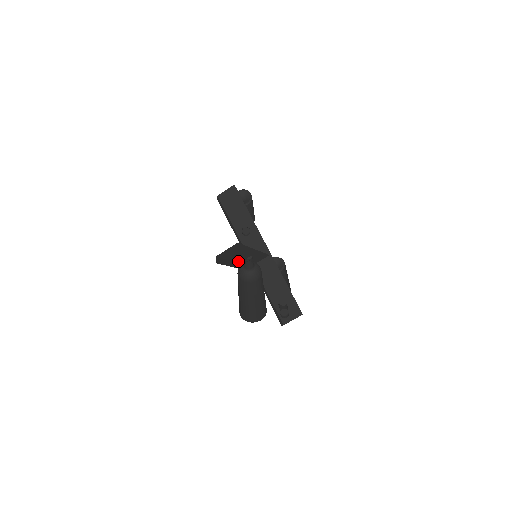
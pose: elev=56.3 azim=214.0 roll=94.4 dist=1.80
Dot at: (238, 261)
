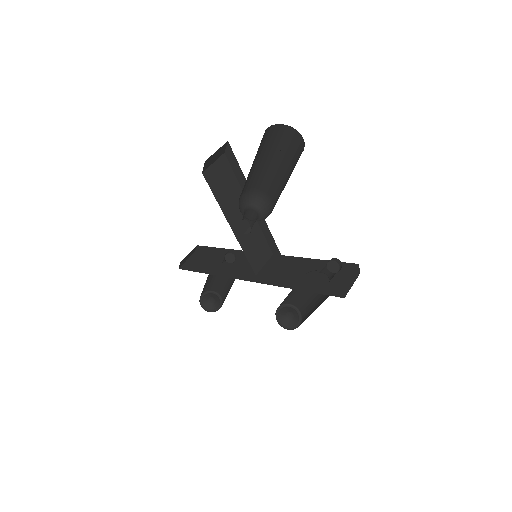
Dot at: (234, 232)
